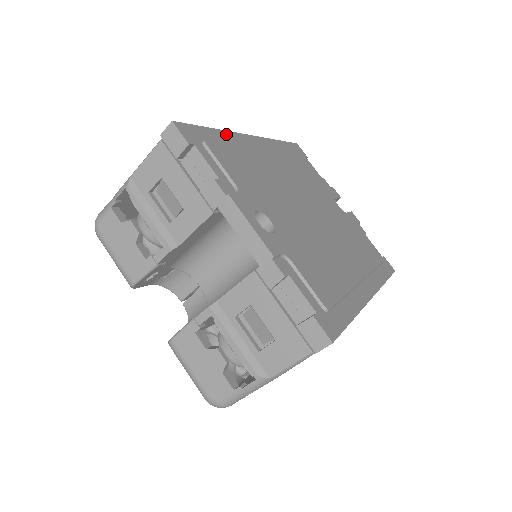
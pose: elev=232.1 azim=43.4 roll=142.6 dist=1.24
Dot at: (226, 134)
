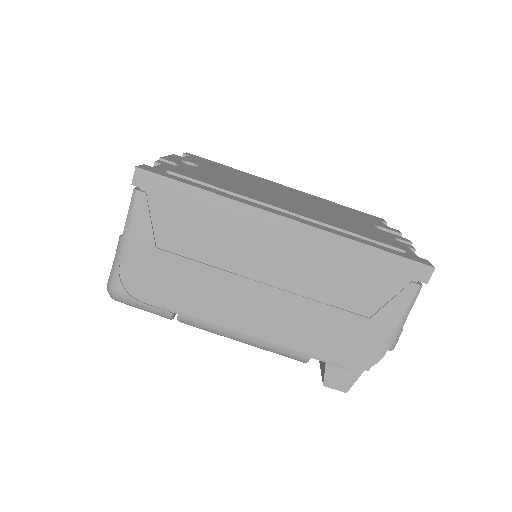
Dot at: occluded
